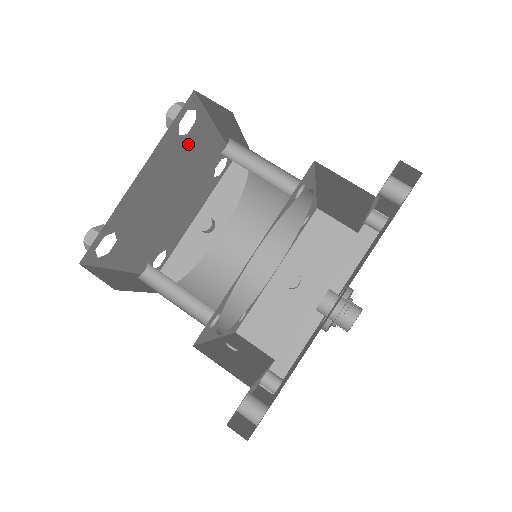
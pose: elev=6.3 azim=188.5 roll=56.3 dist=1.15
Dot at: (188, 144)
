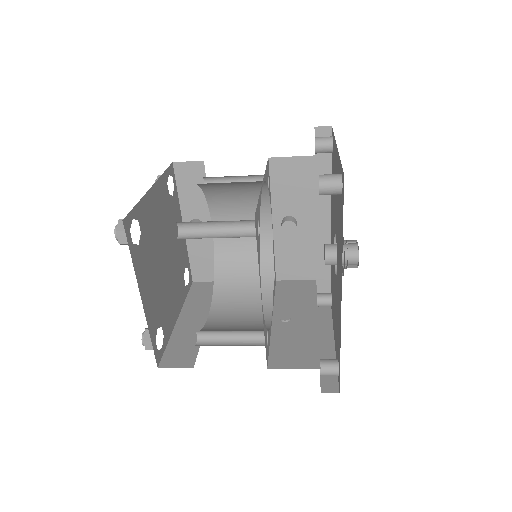
Dot at: (146, 232)
